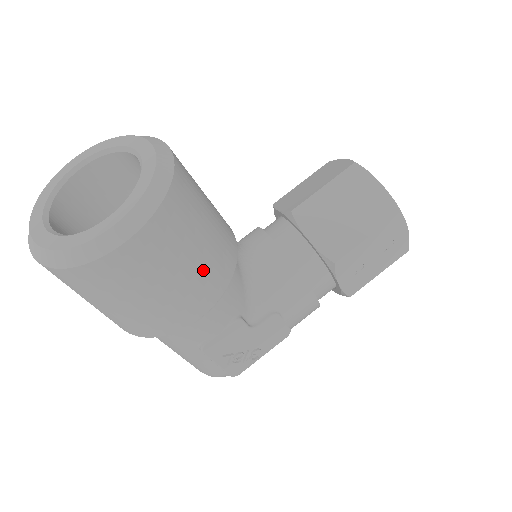
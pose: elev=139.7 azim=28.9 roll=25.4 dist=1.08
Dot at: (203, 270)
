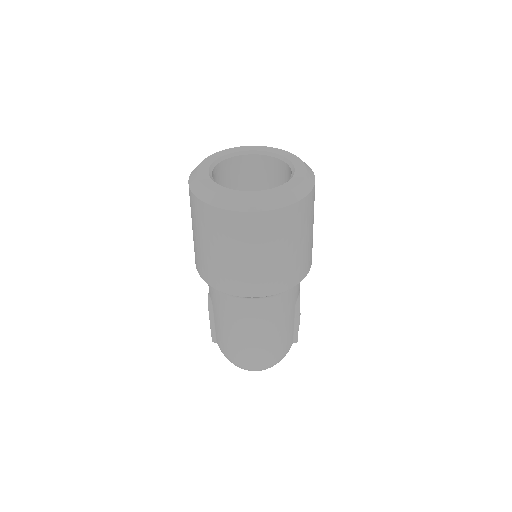
Dot at: occluded
